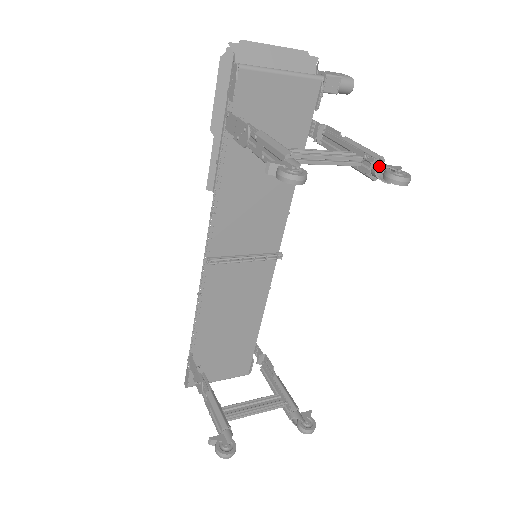
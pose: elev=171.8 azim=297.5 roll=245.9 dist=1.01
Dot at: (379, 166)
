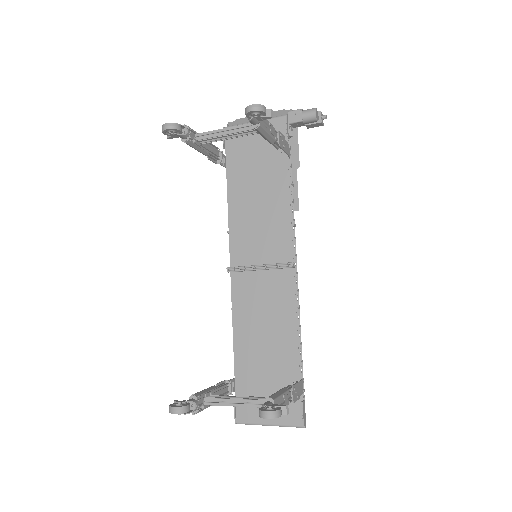
Dot at: occluded
